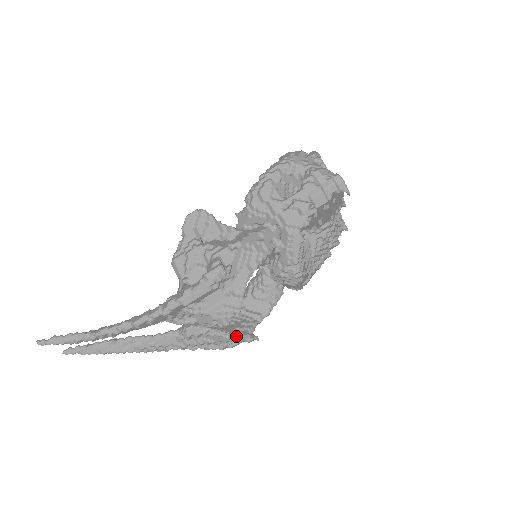
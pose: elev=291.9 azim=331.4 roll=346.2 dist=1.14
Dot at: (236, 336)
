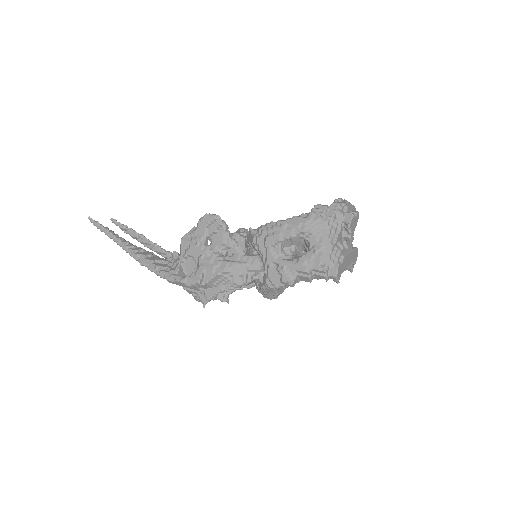
Dot at: occluded
